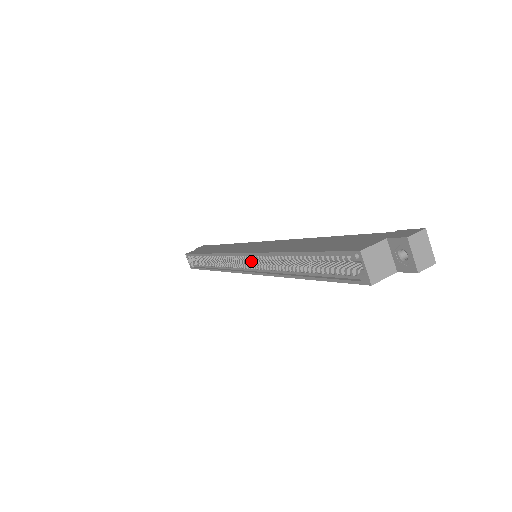
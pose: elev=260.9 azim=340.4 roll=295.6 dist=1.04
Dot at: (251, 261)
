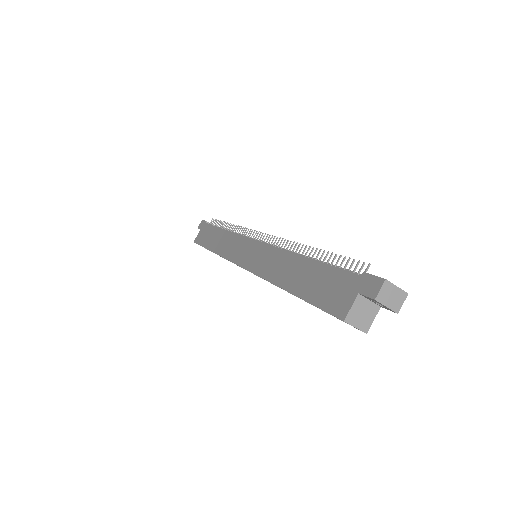
Dot at: occluded
